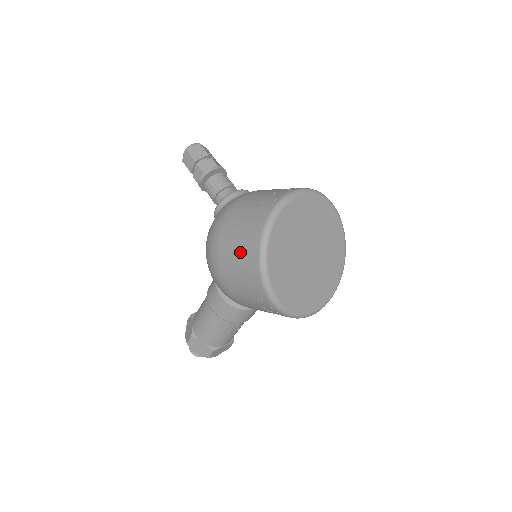
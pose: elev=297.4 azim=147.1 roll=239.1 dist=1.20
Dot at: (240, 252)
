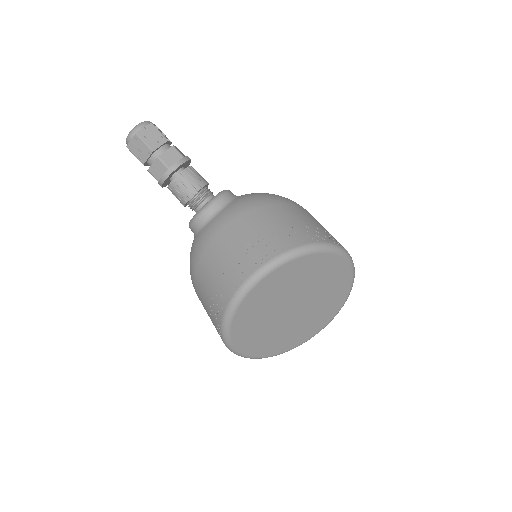
Dot at: occluded
